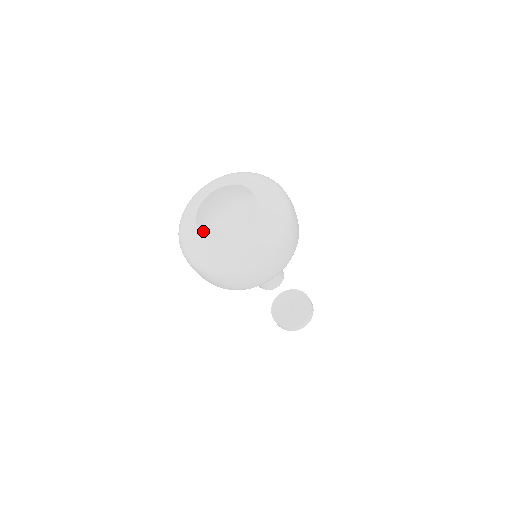
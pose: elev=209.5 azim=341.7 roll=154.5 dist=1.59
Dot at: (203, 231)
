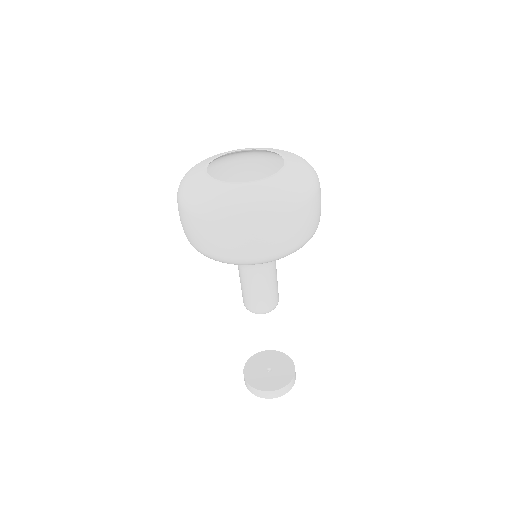
Dot at: occluded
